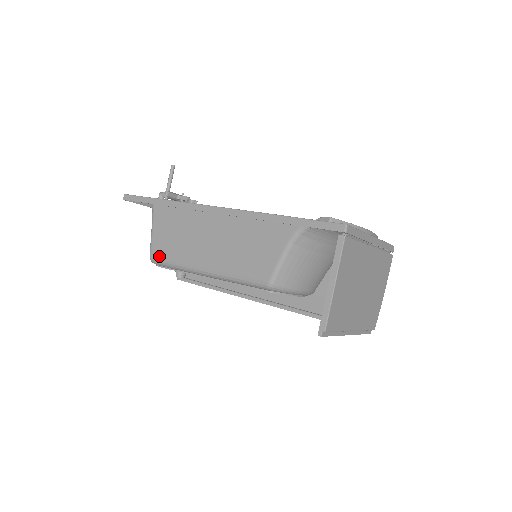
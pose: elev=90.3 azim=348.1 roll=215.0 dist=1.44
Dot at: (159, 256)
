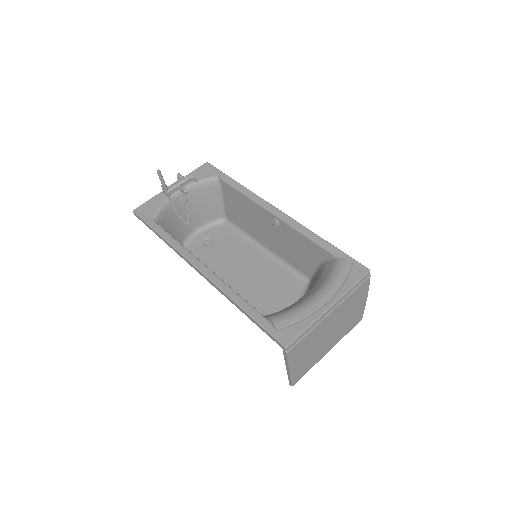
Dot at: occluded
